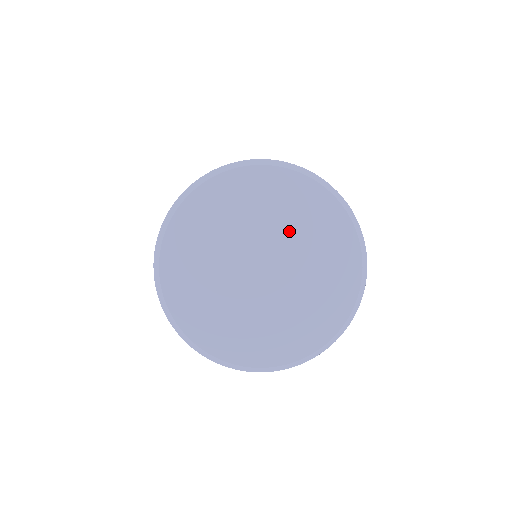
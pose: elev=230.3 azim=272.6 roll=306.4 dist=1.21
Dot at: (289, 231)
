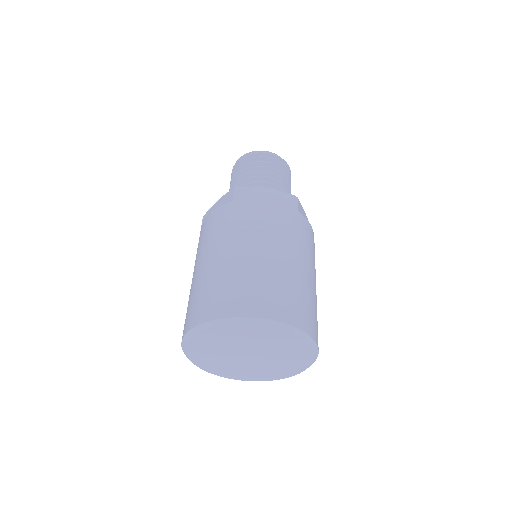
Dot at: (256, 343)
